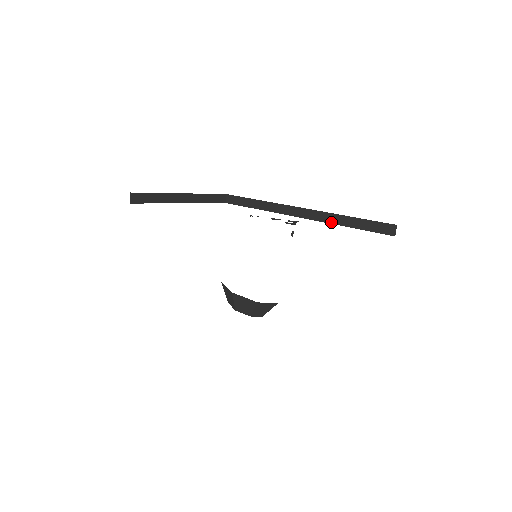
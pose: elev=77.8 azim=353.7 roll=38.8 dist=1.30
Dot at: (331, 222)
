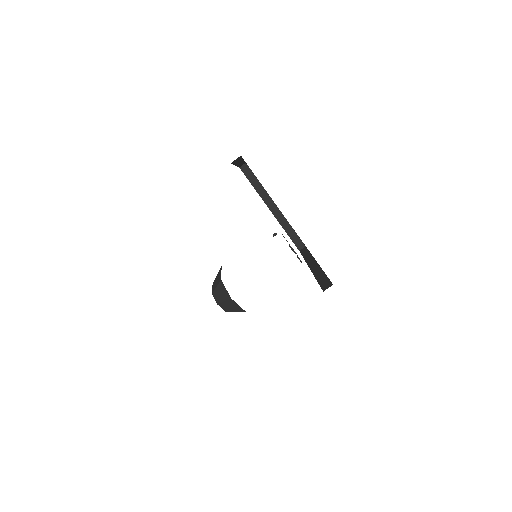
Dot at: (315, 274)
